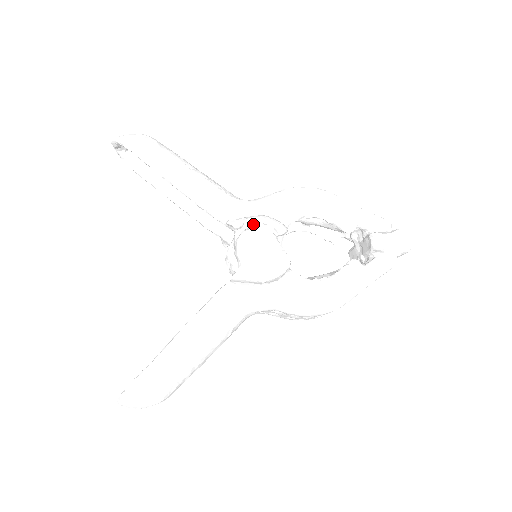
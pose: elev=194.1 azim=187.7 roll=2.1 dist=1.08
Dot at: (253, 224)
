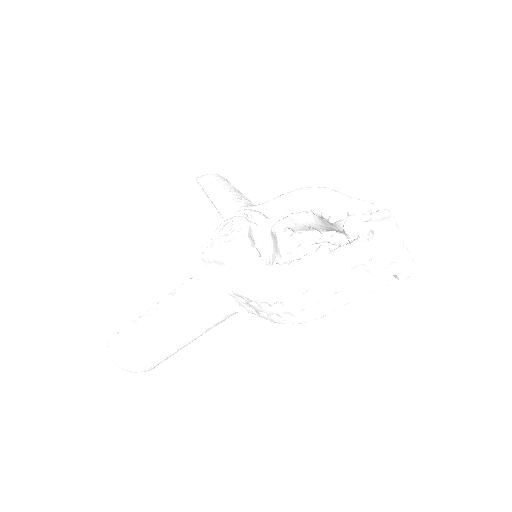
Dot at: occluded
